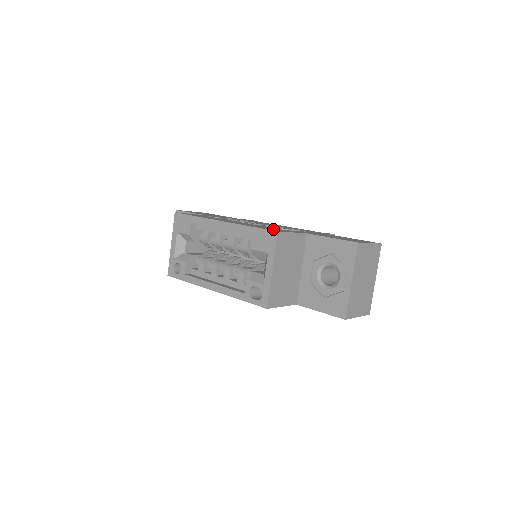
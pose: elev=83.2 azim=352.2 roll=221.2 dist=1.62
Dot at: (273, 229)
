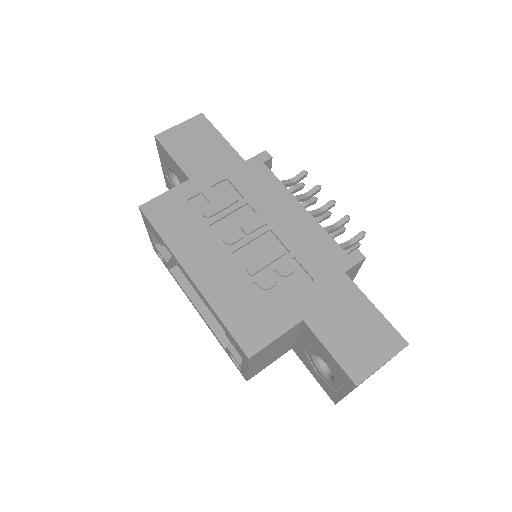
Dot at: (251, 327)
